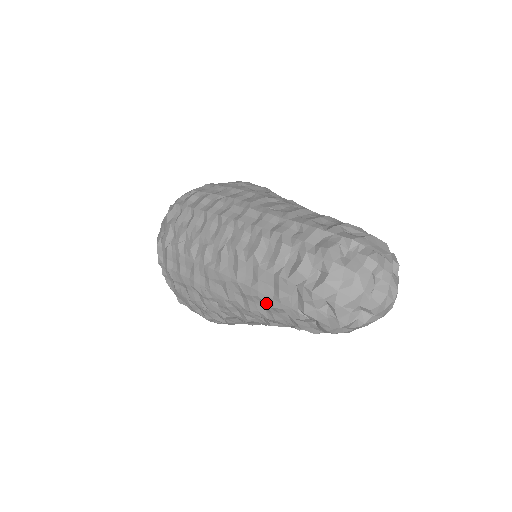
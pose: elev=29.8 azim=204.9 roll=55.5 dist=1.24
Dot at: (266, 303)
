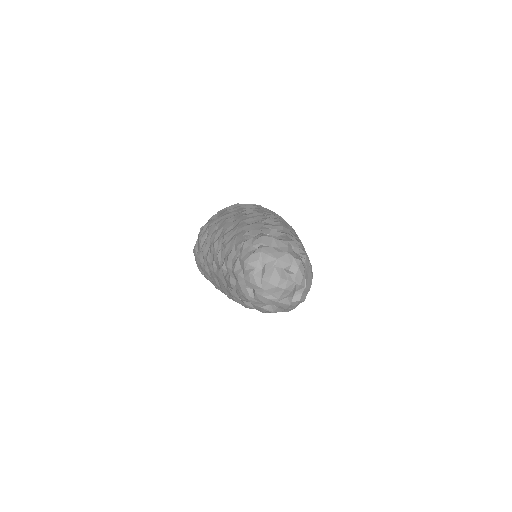
Dot at: (237, 233)
